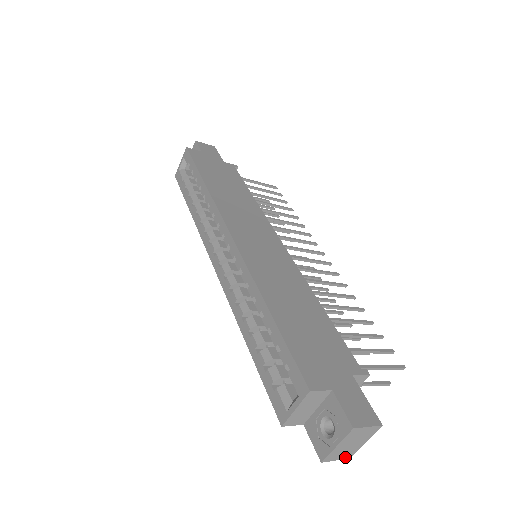
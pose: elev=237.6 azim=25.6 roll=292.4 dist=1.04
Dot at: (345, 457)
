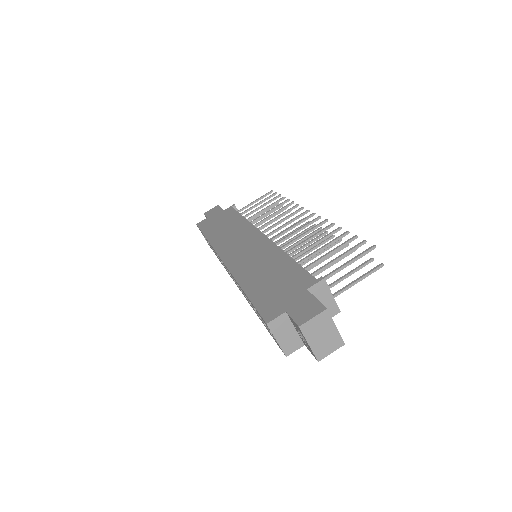
Dot at: (337, 346)
